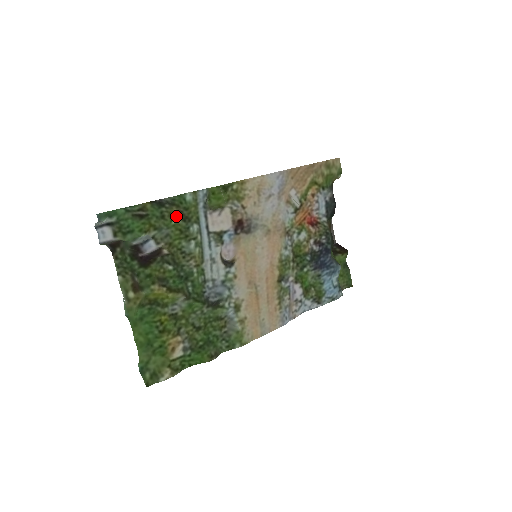
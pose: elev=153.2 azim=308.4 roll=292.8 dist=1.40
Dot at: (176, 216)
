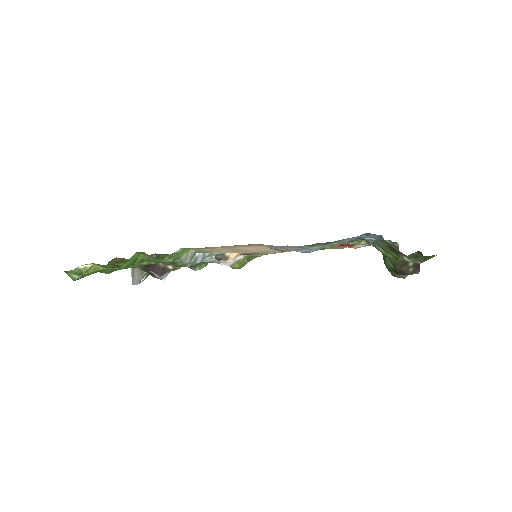
Dot at: occluded
